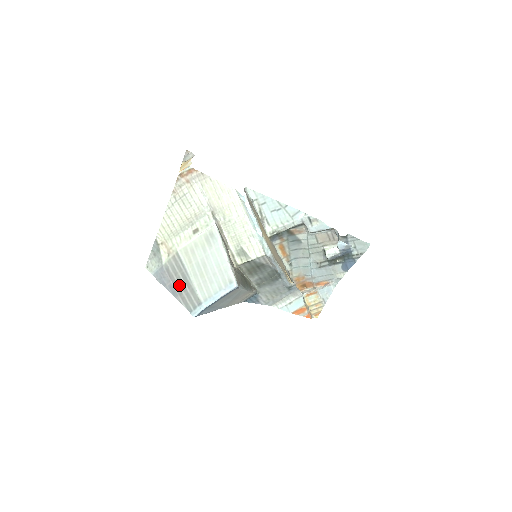
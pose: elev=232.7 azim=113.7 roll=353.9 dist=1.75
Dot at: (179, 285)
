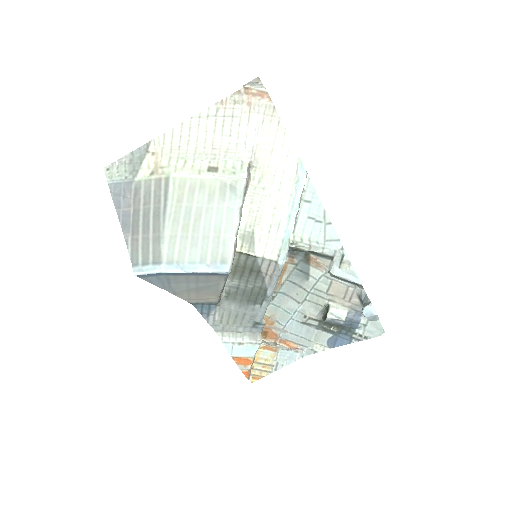
Dot at: (141, 220)
